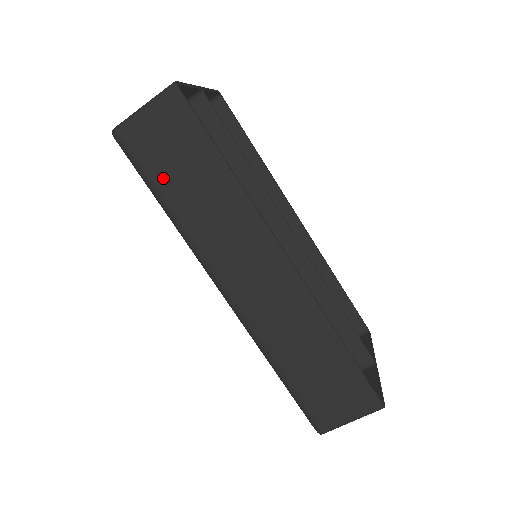
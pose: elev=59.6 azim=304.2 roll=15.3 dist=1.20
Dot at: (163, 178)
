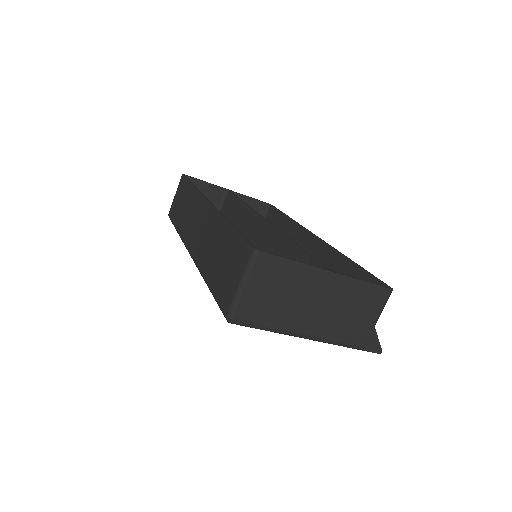
Dot at: (177, 216)
